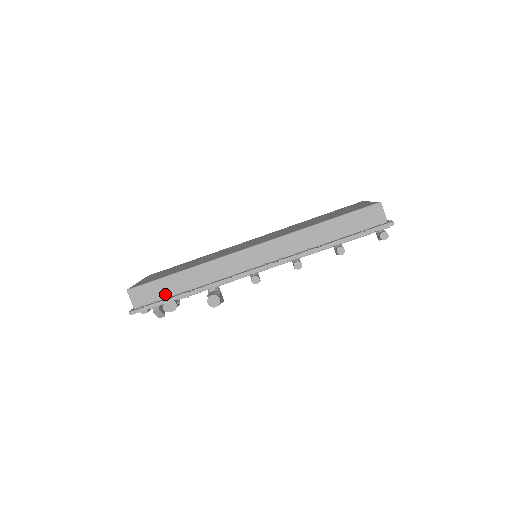
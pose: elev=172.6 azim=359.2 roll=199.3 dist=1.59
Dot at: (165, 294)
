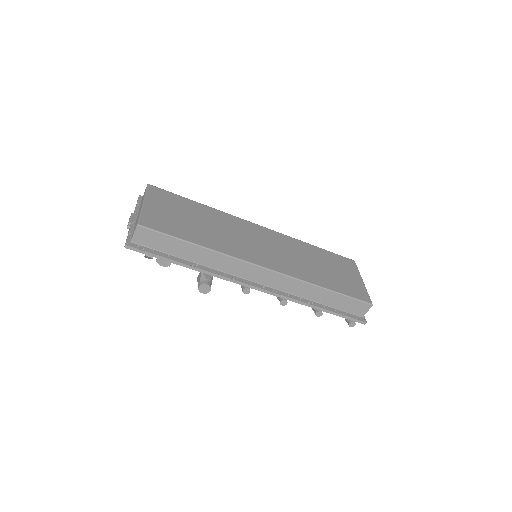
Dot at: (168, 250)
